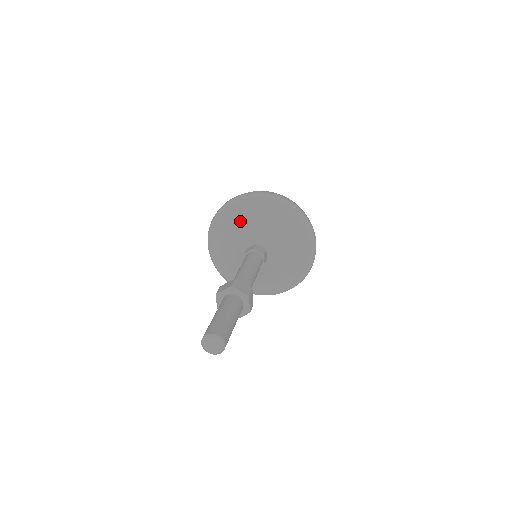
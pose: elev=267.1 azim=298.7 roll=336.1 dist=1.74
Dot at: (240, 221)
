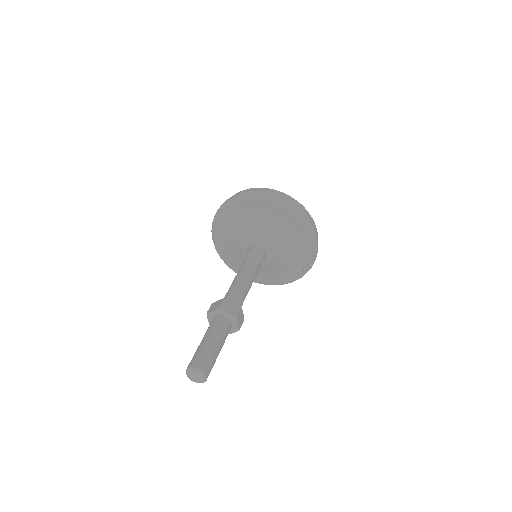
Dot at: (239, 221)
